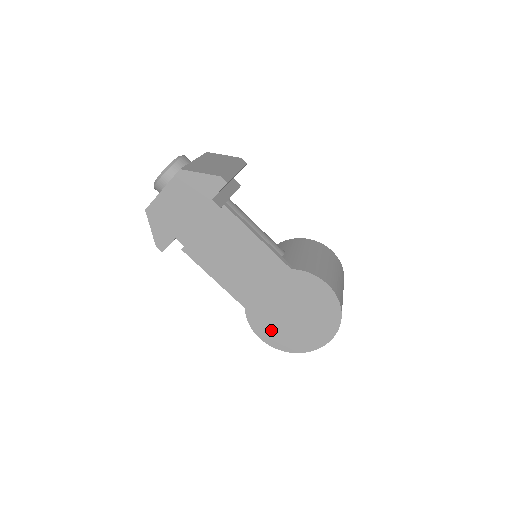
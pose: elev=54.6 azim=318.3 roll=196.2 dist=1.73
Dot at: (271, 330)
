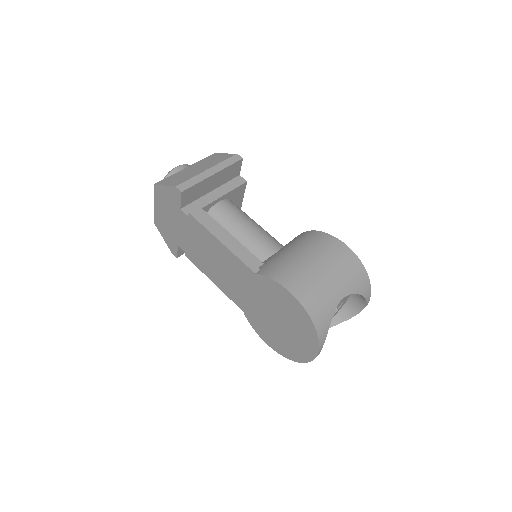
Dot at: (269, 335)
